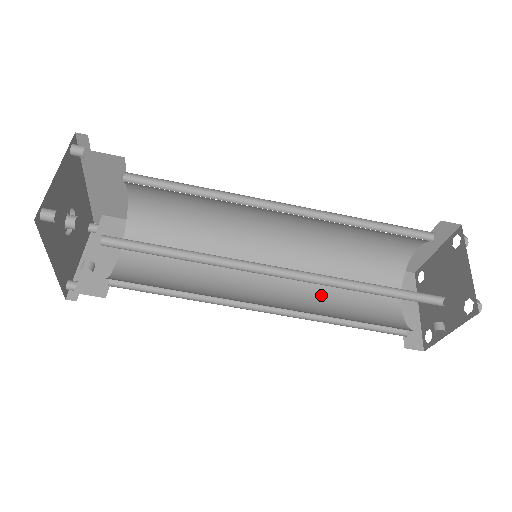
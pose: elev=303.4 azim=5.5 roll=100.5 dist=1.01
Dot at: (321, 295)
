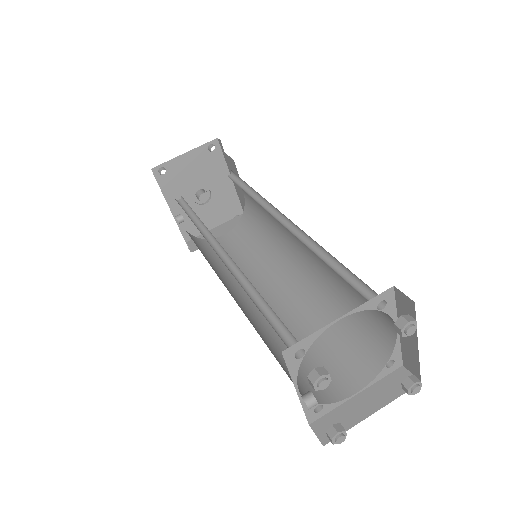
Dot at: (299, 330)
